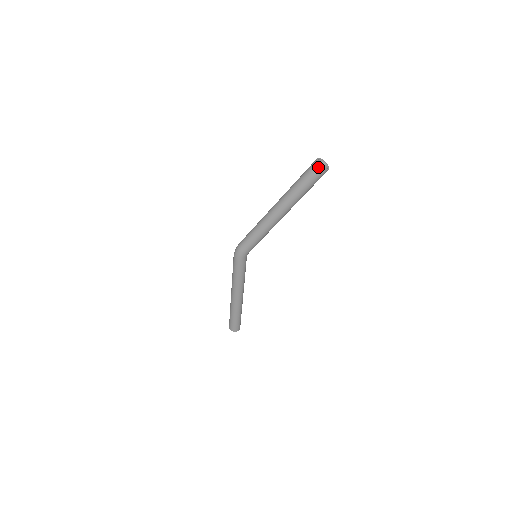
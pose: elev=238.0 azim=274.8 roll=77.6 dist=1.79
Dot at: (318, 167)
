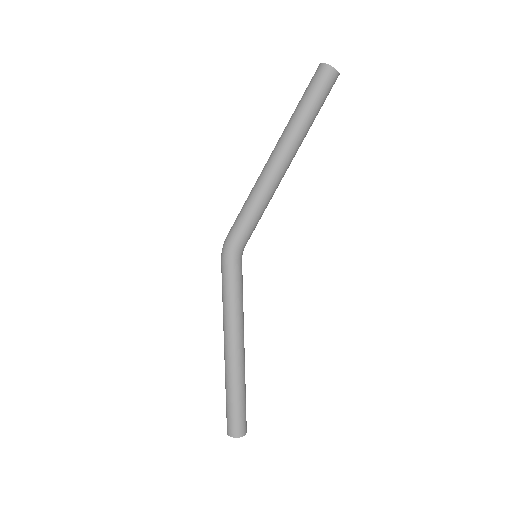
Dot at: (323, 67)
